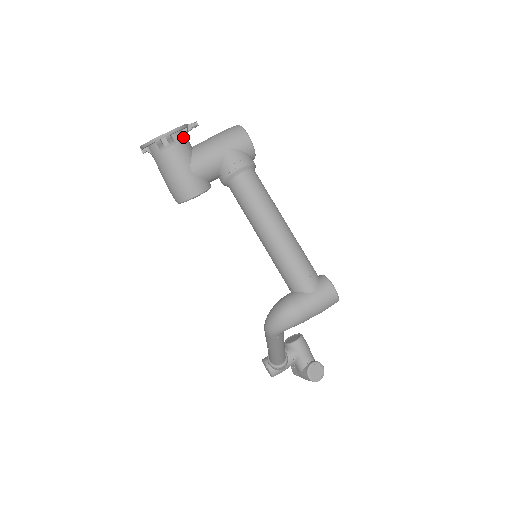
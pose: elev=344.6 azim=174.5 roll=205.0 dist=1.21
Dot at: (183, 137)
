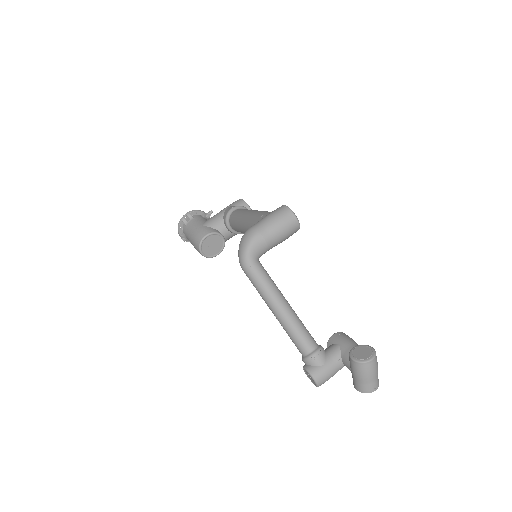
Dot at: (201, 217)
